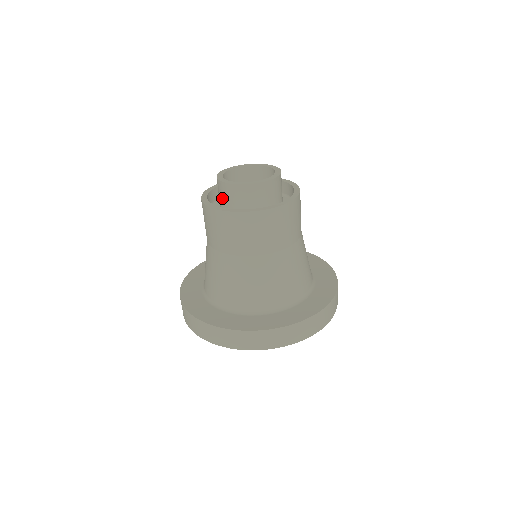
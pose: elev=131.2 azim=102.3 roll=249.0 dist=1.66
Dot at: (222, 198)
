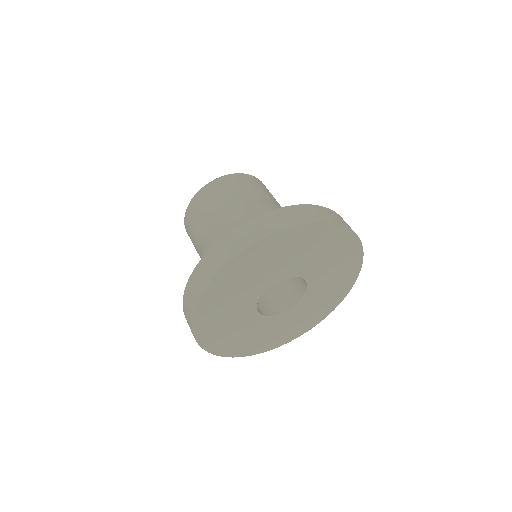
Dot at: occluded
